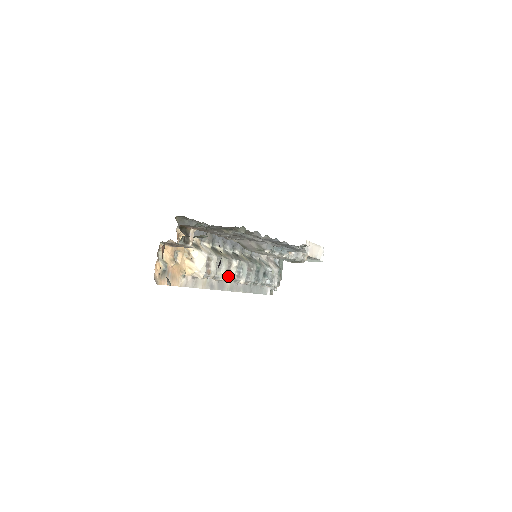
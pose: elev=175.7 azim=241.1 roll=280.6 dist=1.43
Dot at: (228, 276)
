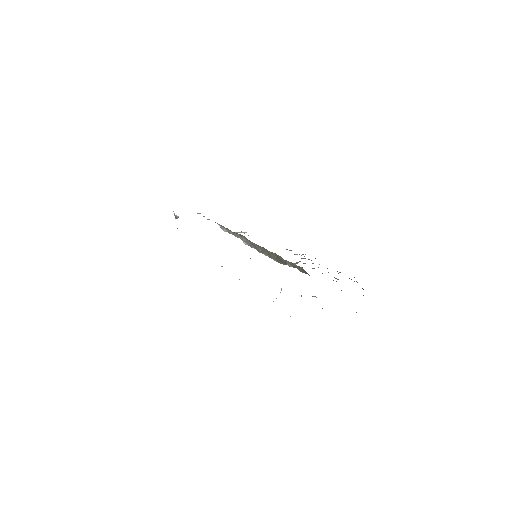
Dot at: occluded
